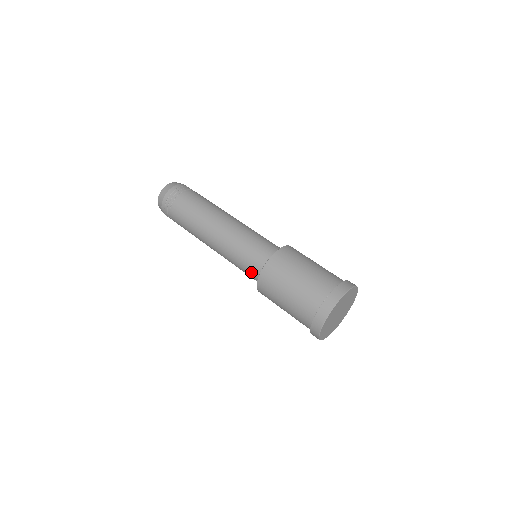
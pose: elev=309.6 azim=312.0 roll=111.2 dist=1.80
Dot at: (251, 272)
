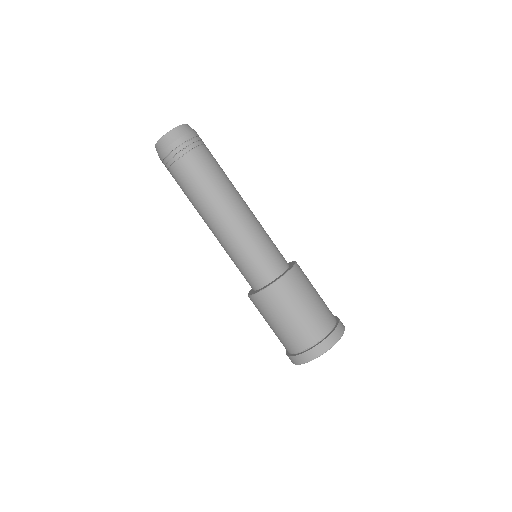
Dot at: (247, 279)
